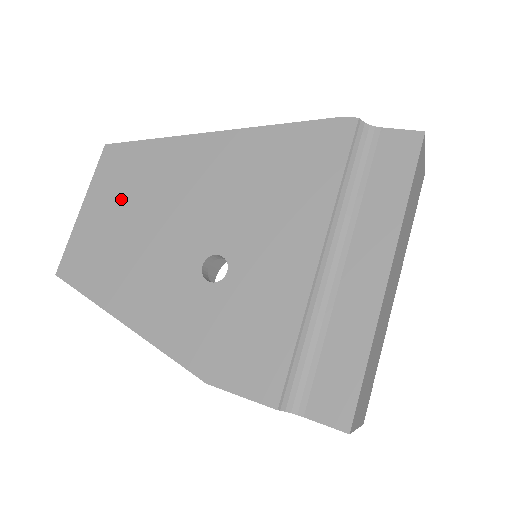
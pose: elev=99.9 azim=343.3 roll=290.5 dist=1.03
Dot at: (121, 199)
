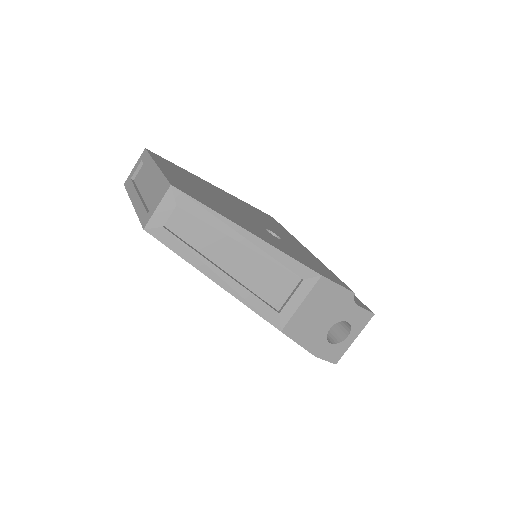
Dot at: (186, 178)
